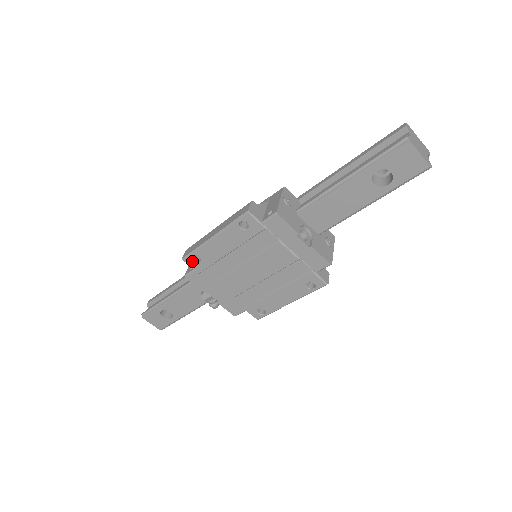
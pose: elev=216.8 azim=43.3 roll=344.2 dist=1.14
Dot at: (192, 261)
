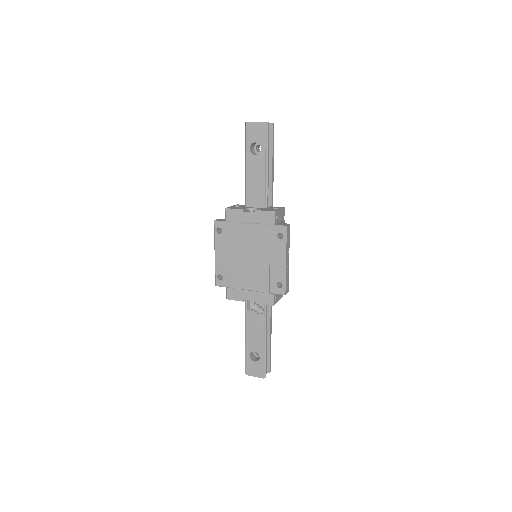
Dot at: (219, 282)
